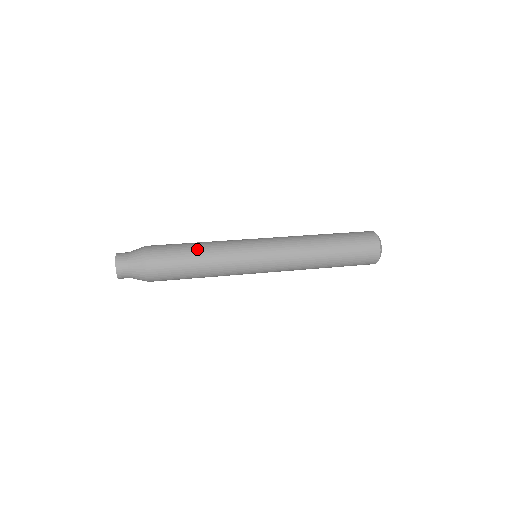
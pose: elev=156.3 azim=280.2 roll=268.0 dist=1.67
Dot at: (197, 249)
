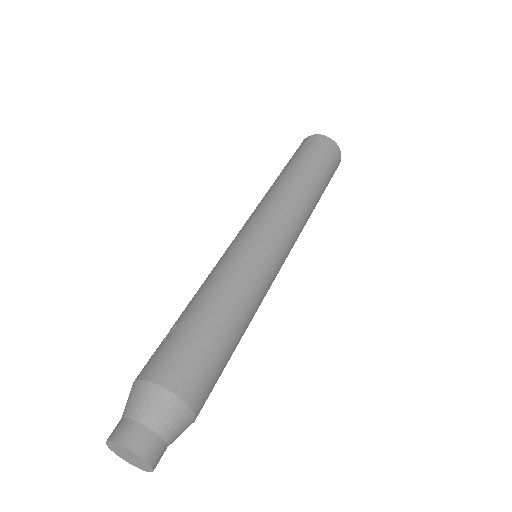
Dot at: (237, 329)
